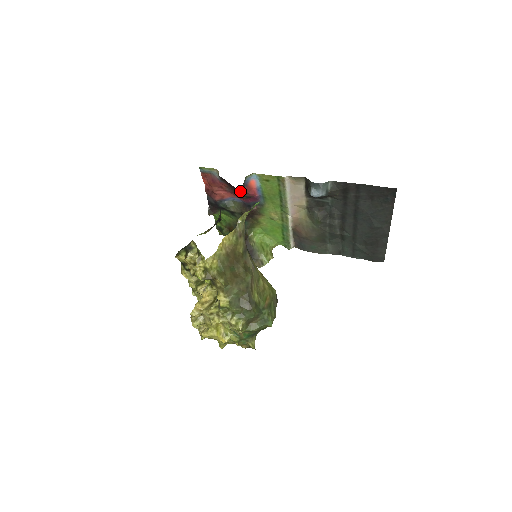
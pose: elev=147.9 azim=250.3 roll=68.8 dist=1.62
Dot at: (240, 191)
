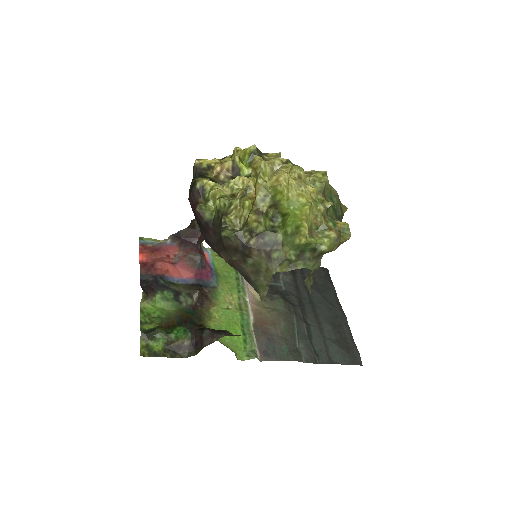
Dot at: (198, 249)
